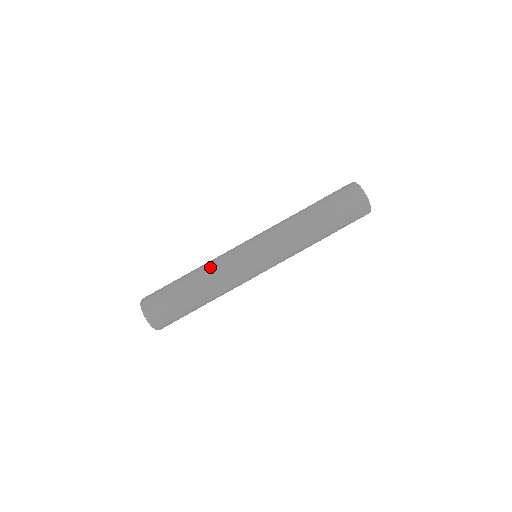
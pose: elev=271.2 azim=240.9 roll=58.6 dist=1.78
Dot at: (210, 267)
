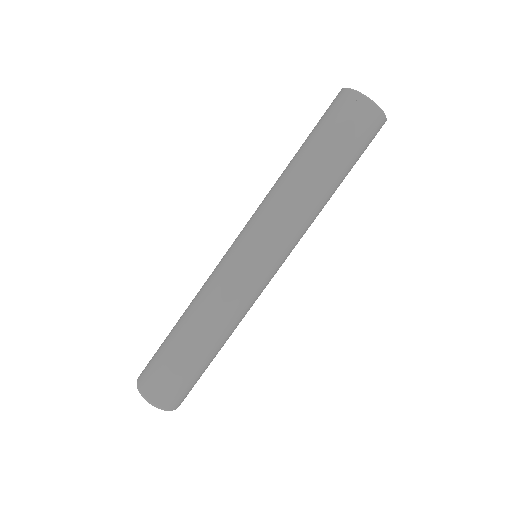
Dot at: (198, 297)
